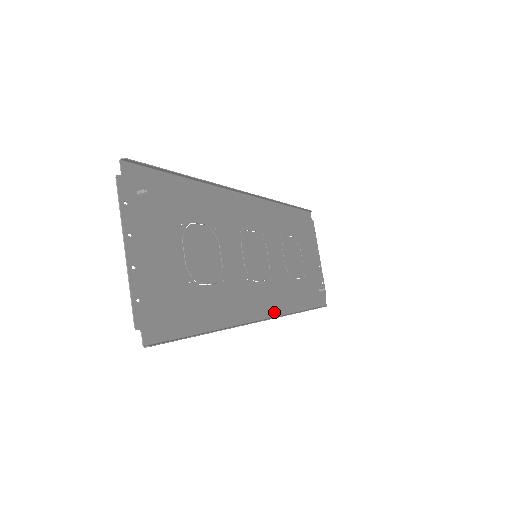
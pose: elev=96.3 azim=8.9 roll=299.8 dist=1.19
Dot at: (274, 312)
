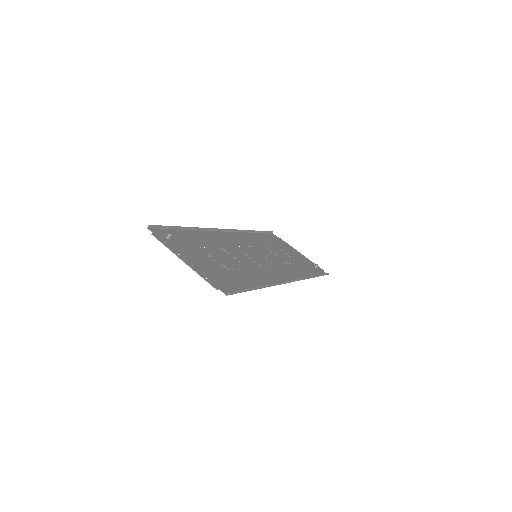
Dot at: (292, 279)
